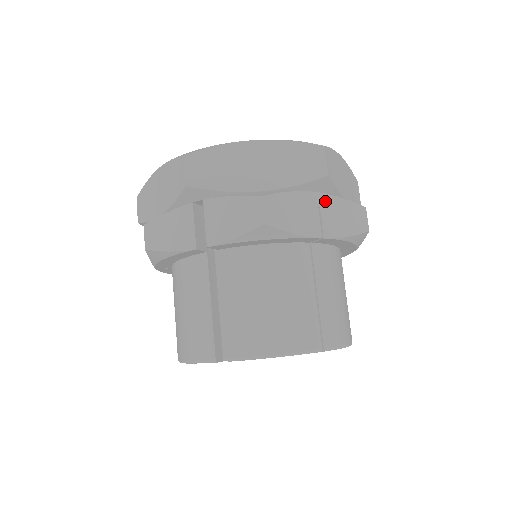
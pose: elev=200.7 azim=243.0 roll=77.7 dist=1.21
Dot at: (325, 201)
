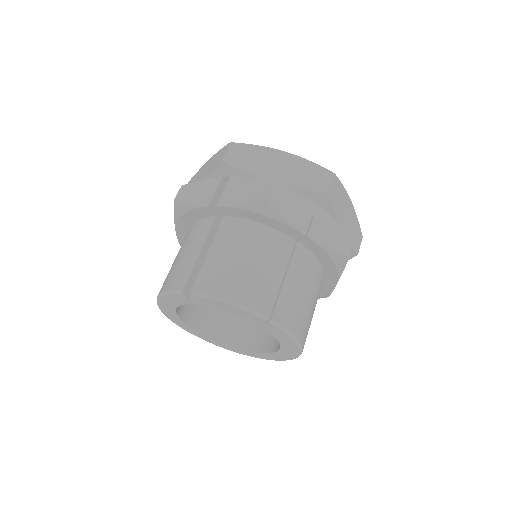
Dot at: (320, 214)
